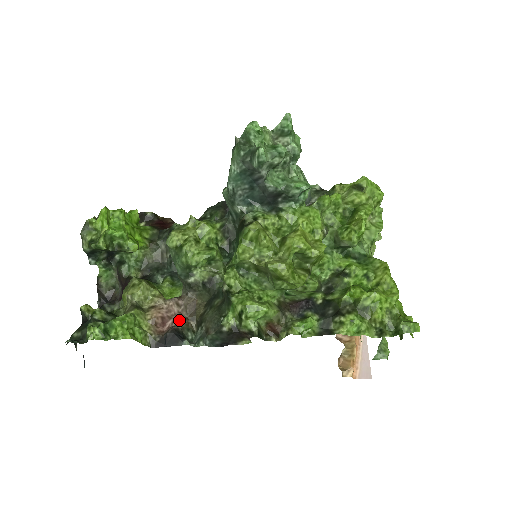
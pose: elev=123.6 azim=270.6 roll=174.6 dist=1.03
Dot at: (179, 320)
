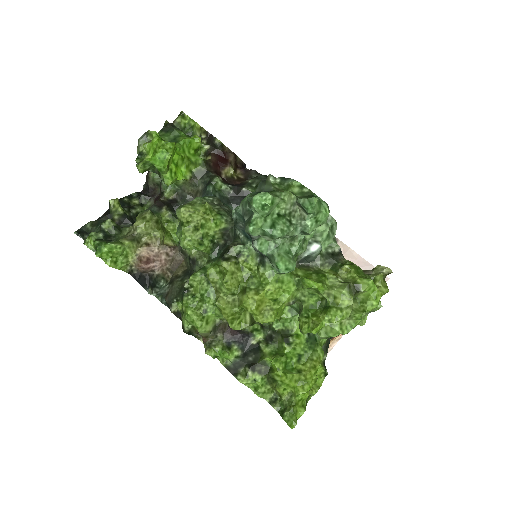
Dot at: (159, 268)
